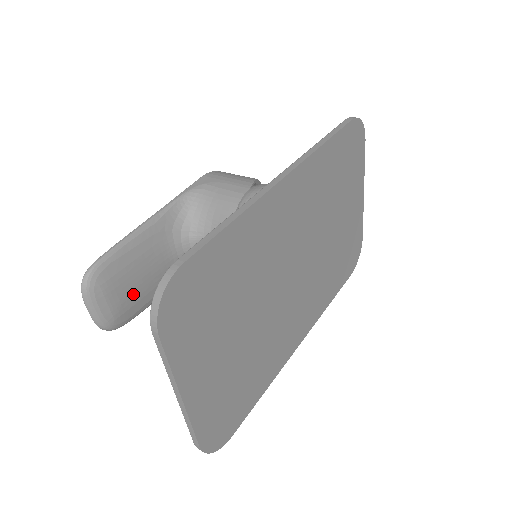
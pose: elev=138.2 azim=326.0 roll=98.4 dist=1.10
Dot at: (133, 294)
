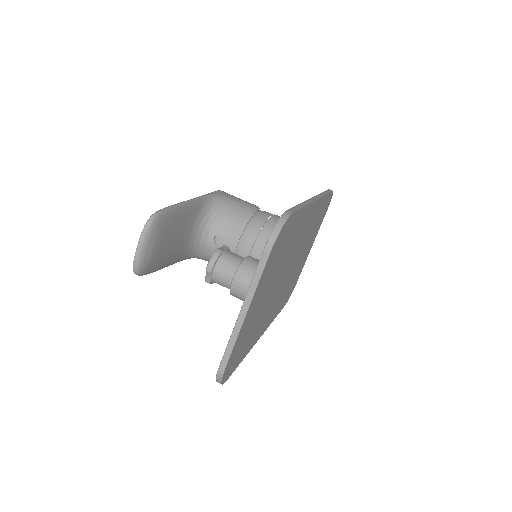
Dot at: (163, 251)
